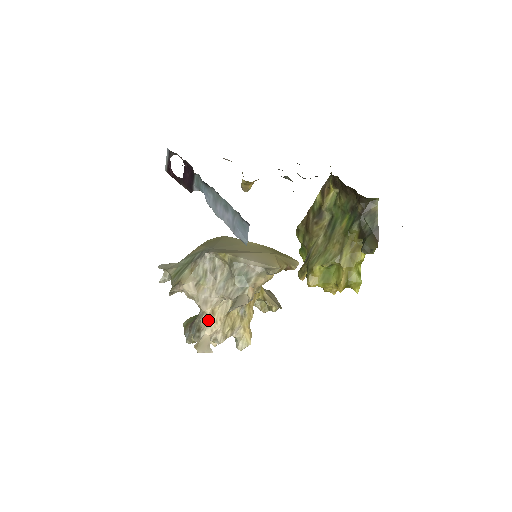
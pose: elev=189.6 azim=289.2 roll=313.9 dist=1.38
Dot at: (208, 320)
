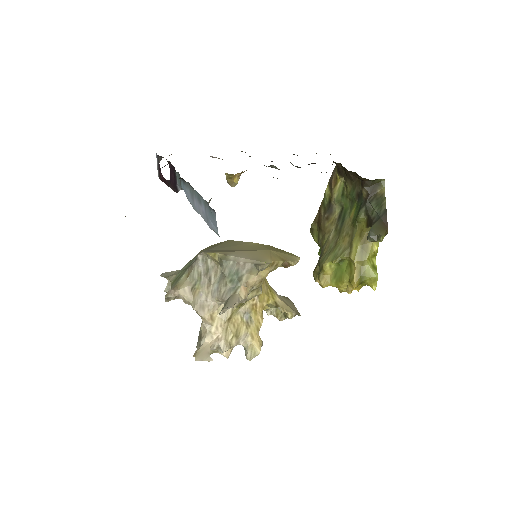
Dot at: (208, 326)
